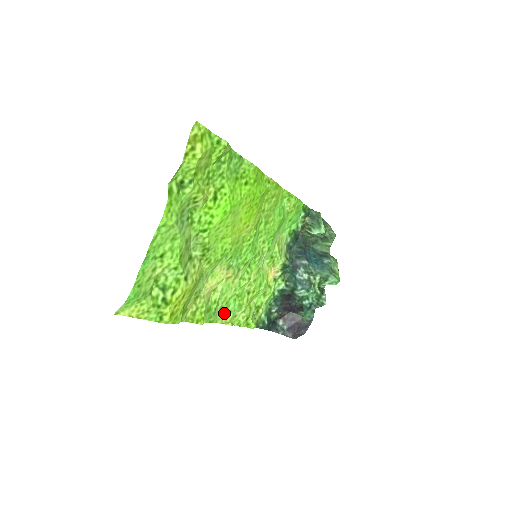
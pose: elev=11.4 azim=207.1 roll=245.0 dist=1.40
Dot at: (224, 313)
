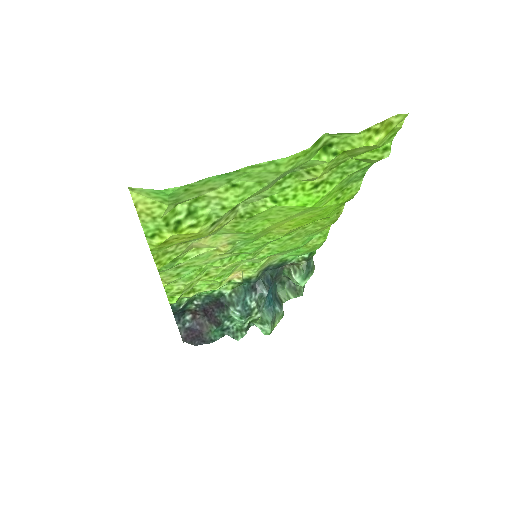
Dot at: (175, 272)
